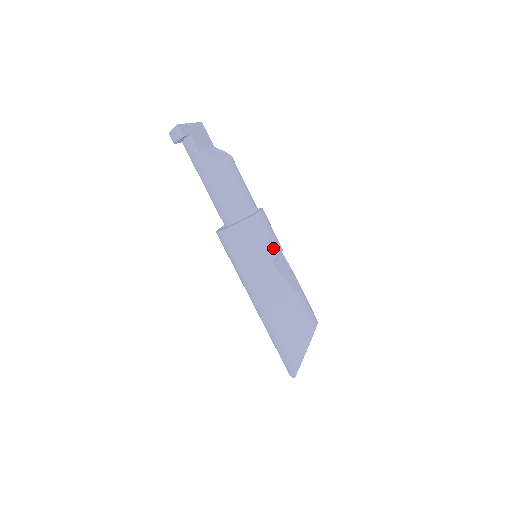
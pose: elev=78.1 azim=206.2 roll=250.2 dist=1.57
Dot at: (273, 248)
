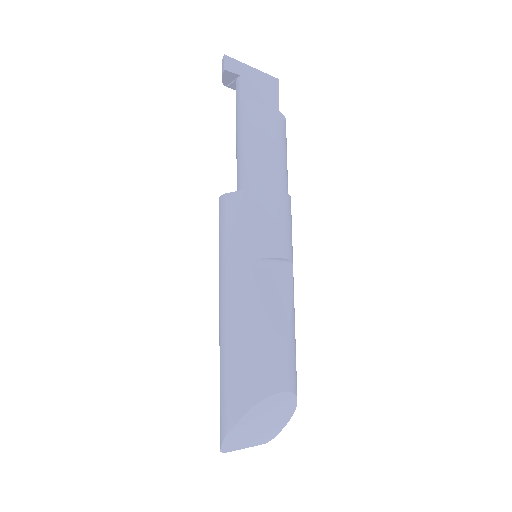
Dot at: (265, 244)
